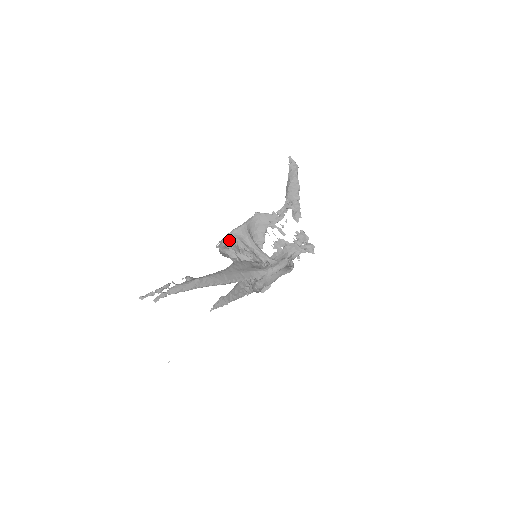
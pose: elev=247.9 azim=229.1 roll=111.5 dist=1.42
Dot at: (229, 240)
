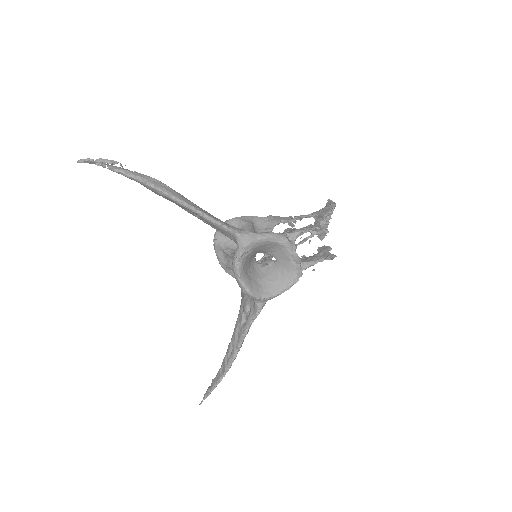
Dot at: occluded
